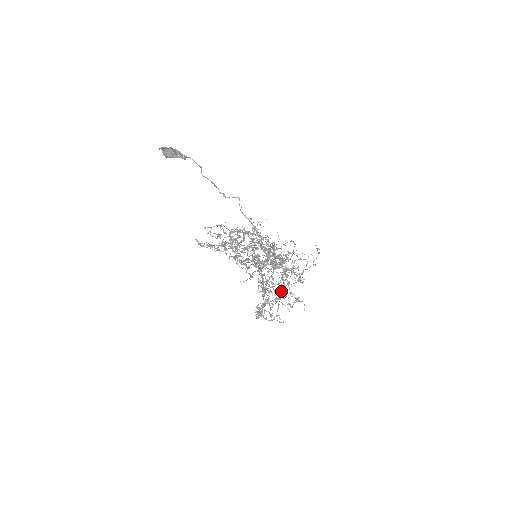
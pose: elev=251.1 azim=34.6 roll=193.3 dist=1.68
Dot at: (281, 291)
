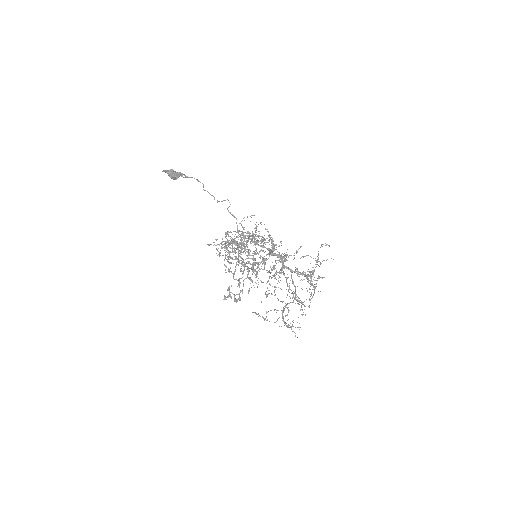
Dot at: (309, 305)
